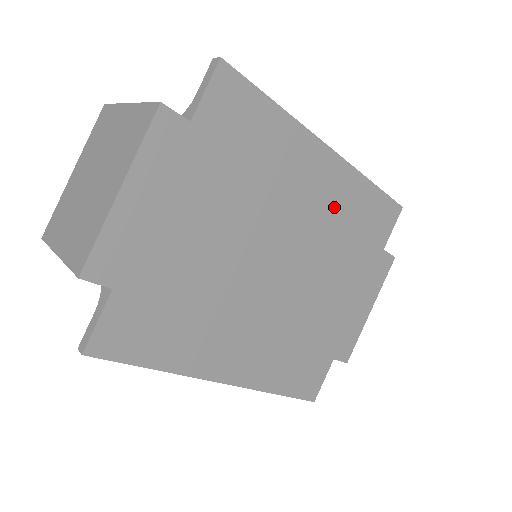
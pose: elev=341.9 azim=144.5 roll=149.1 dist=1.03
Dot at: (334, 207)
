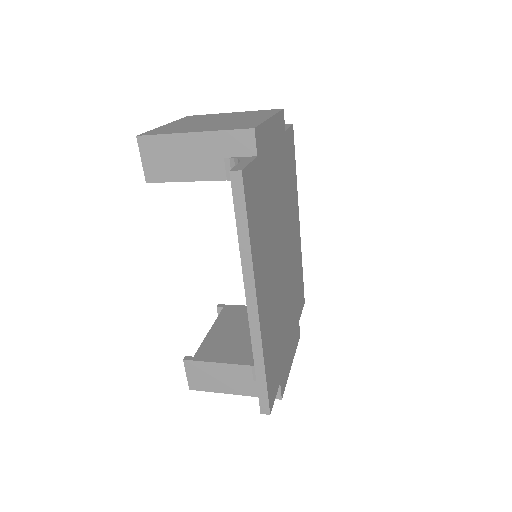
Dot at: (295, 257)
